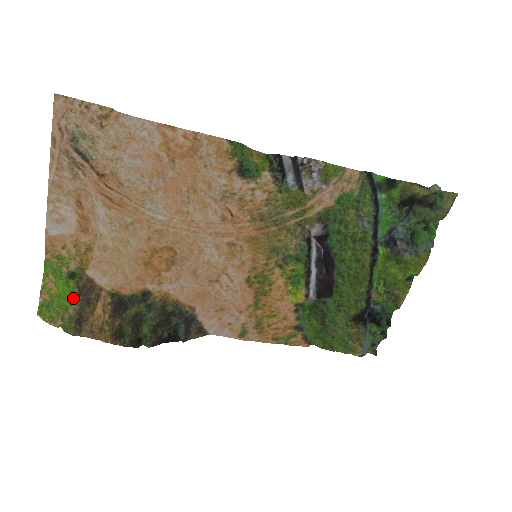
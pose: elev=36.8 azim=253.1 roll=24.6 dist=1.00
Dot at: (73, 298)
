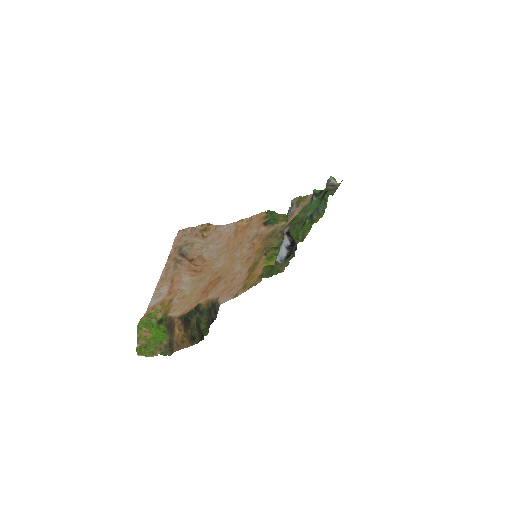
Dot at: (165, 335)
